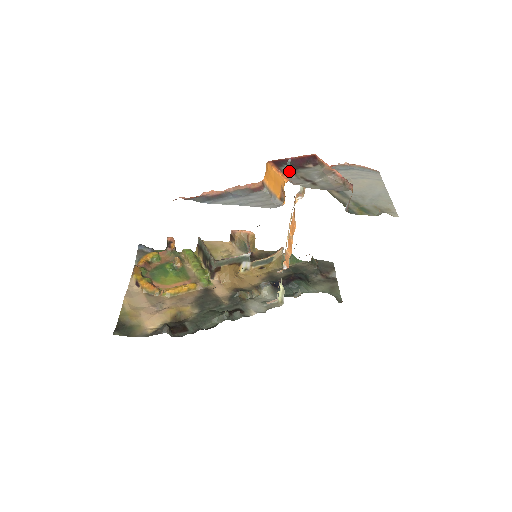
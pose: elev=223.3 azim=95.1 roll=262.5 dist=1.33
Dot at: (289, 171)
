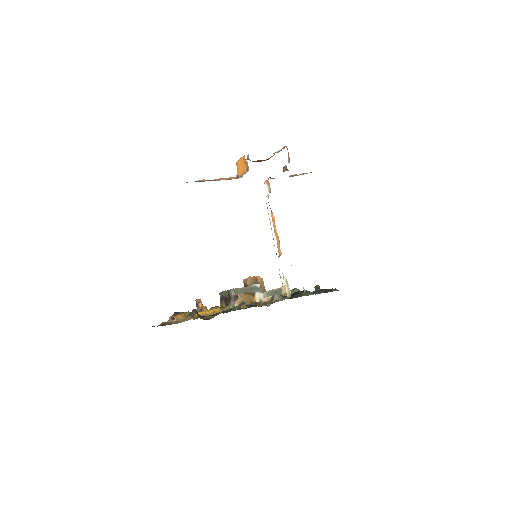
Dot at: occluded
